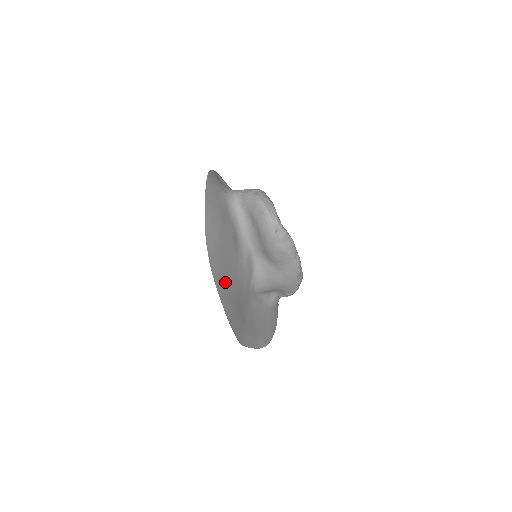
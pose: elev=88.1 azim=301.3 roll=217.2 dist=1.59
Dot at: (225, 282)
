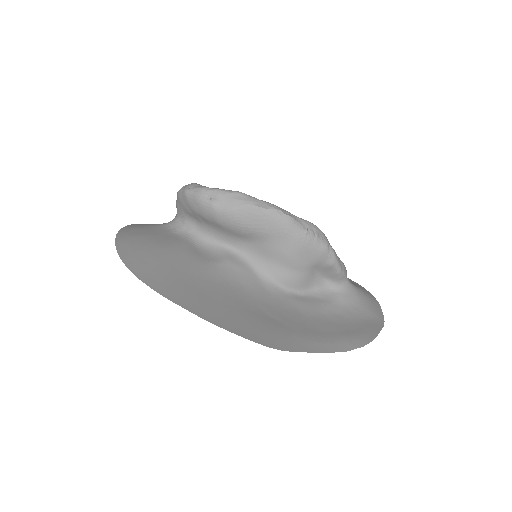
Dot at: (184, 287)
